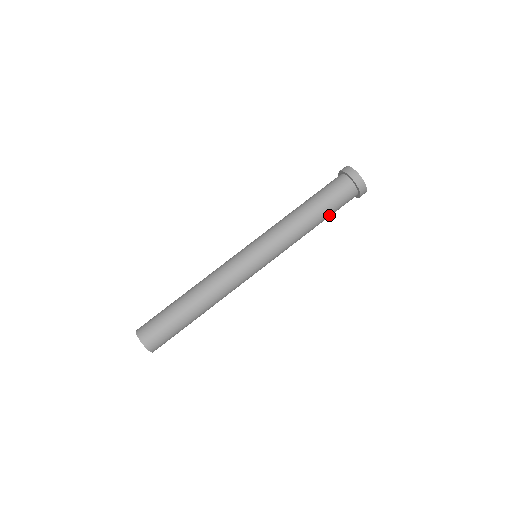
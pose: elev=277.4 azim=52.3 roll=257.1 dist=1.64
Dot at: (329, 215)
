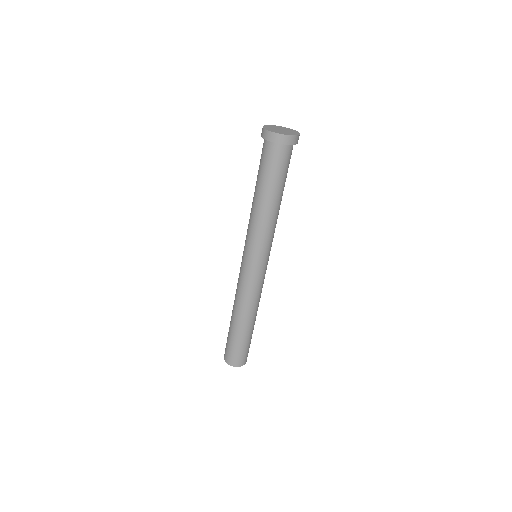
Dot at: occluded
